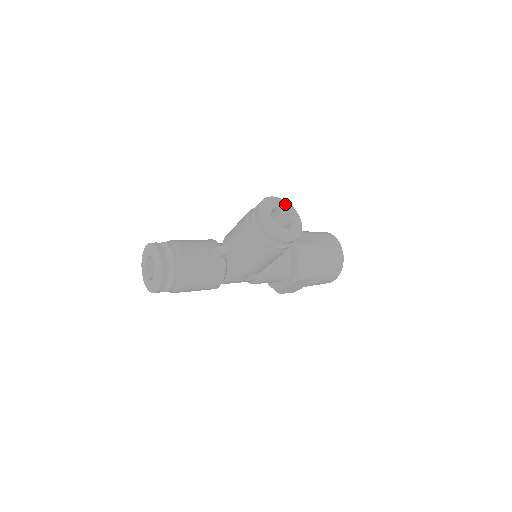
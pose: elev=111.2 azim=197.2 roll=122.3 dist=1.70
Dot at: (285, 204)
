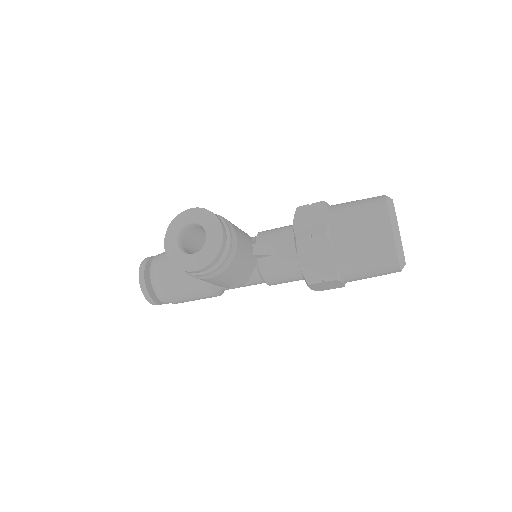
Dot at: (203, 216)
